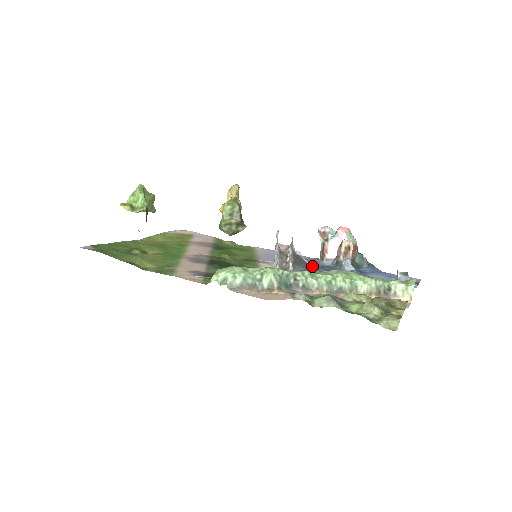
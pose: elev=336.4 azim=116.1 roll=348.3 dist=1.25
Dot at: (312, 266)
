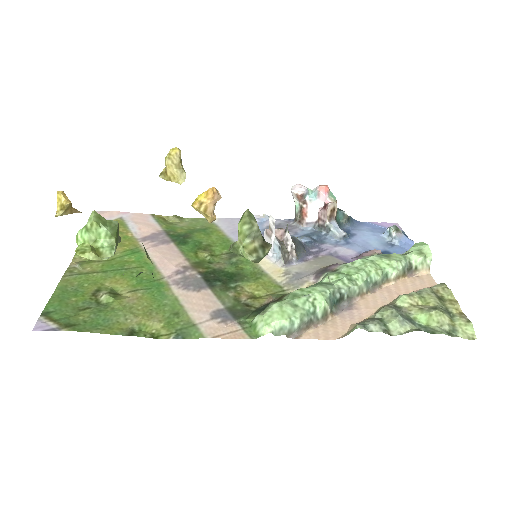
Dot at: (306, 243)
